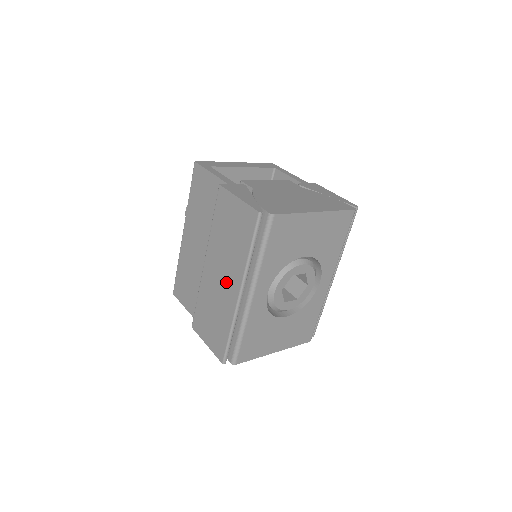
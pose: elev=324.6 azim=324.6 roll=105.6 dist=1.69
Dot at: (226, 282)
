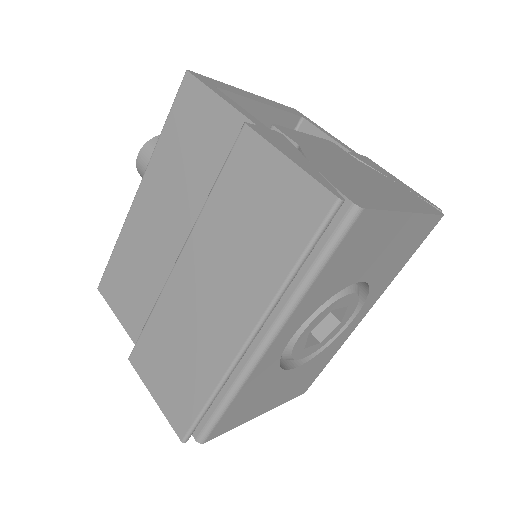
Dot at: (221, 309)
